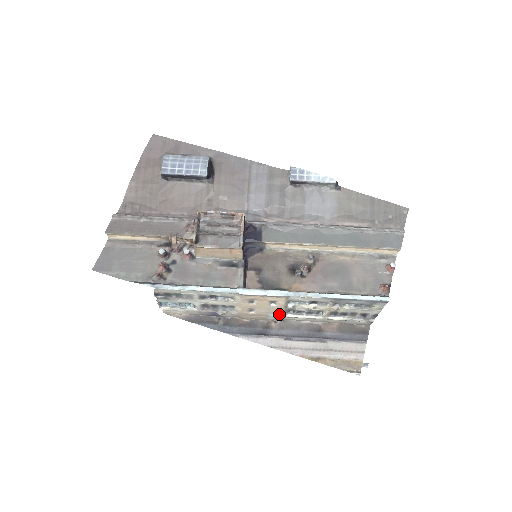
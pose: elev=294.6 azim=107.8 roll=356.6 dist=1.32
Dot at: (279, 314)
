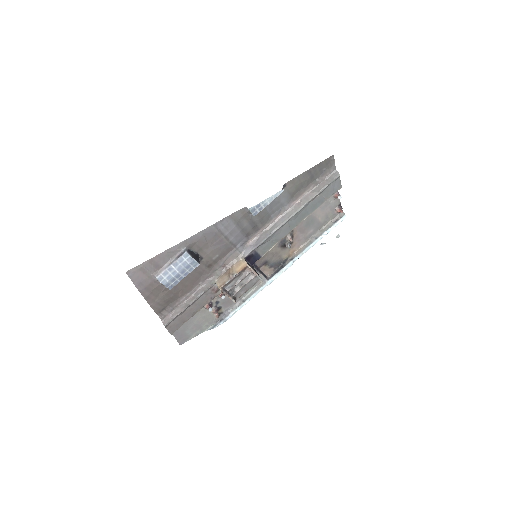
Dot at: occluded
